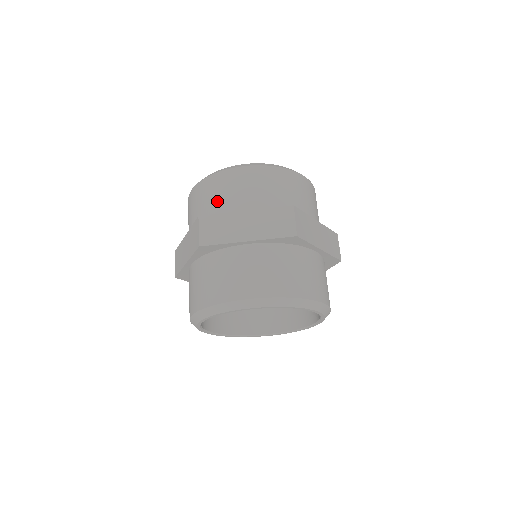
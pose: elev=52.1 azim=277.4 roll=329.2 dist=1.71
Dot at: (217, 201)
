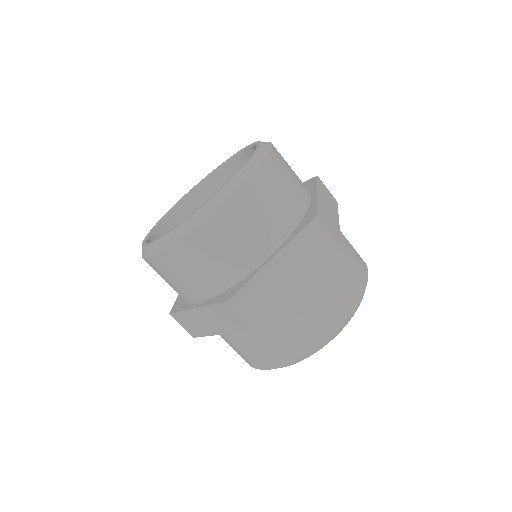
Dot at: occluded
